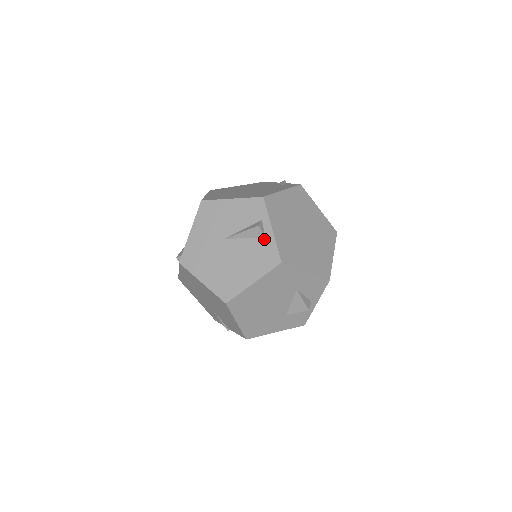
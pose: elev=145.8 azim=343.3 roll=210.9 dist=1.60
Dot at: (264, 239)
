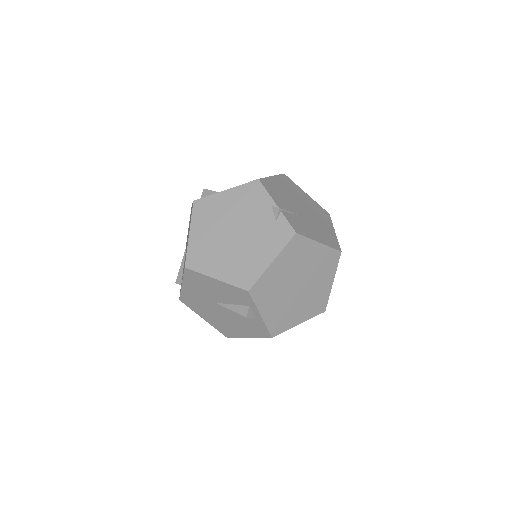
Dot at: (254, 319)
